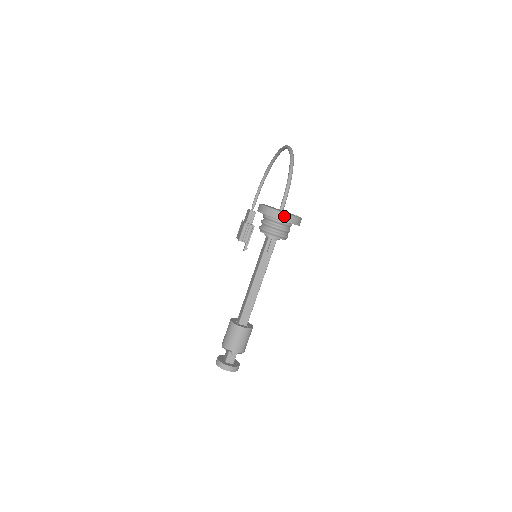
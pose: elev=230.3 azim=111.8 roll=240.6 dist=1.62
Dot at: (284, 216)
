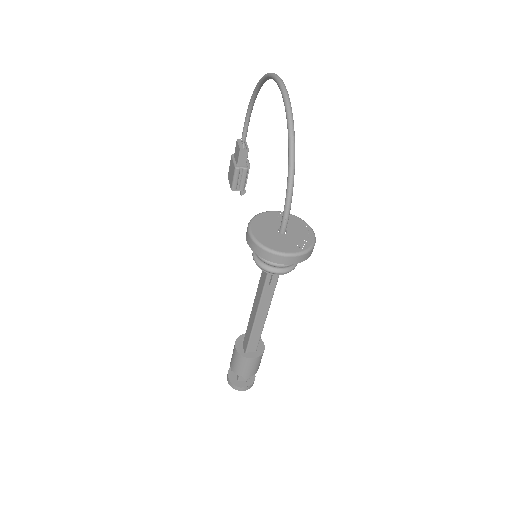
Dot at: (287, 259)
